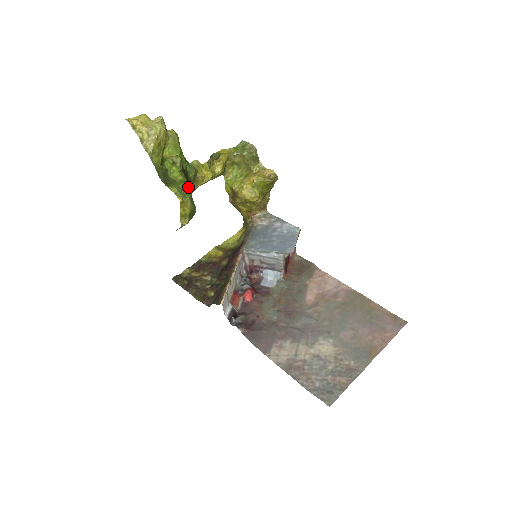
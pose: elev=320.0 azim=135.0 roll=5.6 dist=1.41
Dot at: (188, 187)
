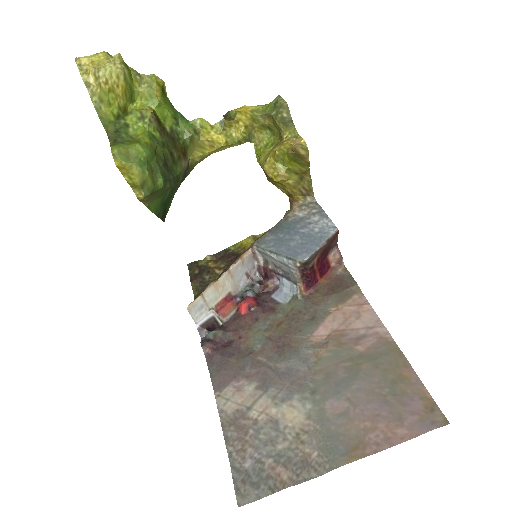
Dot at: (140, 149)
